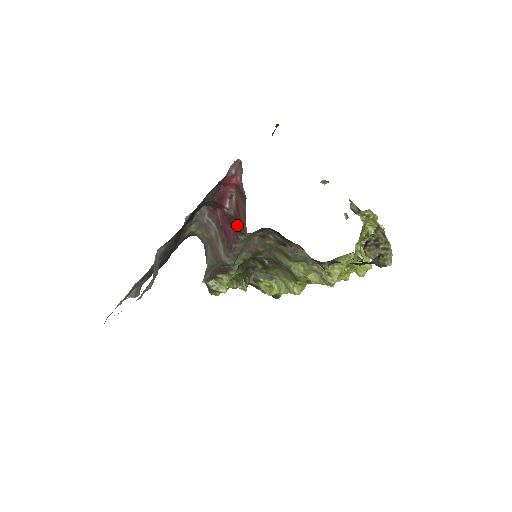
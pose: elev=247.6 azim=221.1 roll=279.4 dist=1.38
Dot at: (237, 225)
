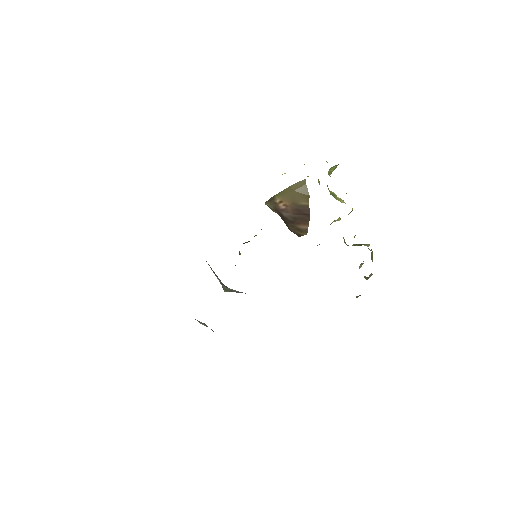
Dot at: occluded
